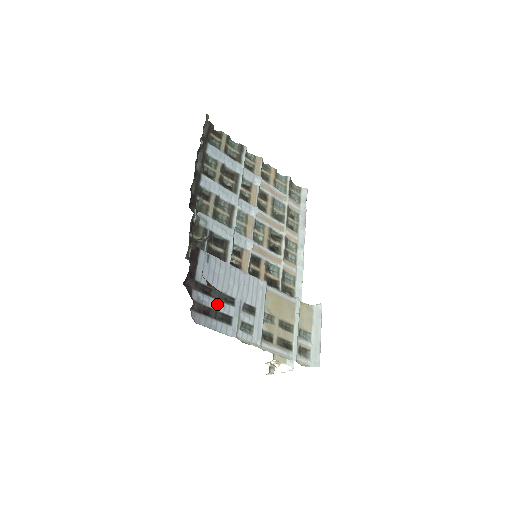
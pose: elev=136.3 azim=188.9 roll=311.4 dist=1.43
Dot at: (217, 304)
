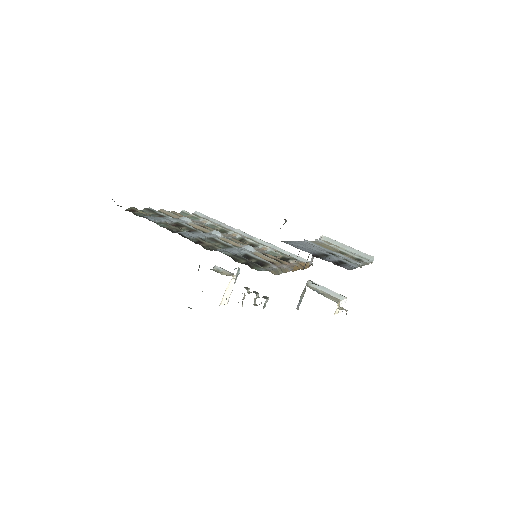
Dot at: (330, 259)
